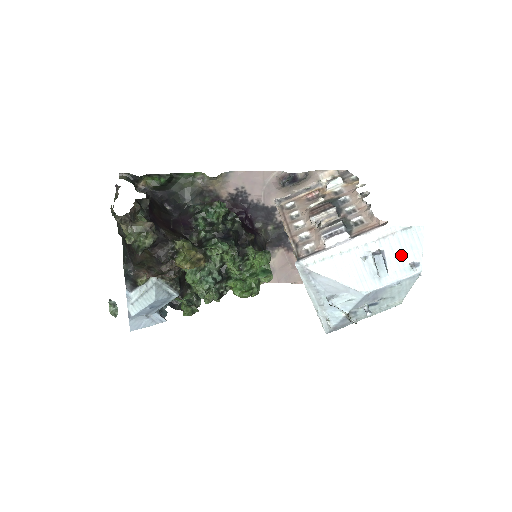
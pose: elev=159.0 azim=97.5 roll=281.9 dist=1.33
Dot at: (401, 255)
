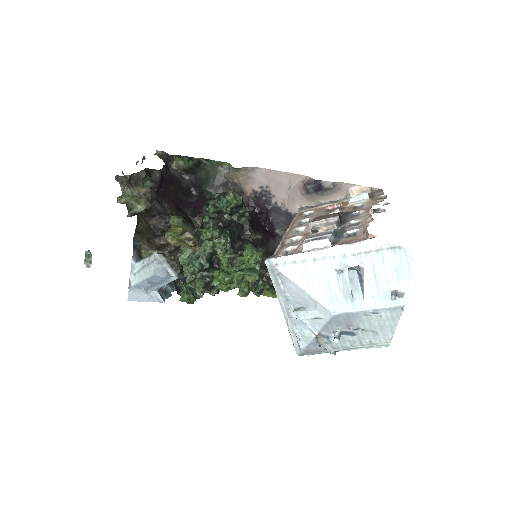
Dot at: (383, 278)
